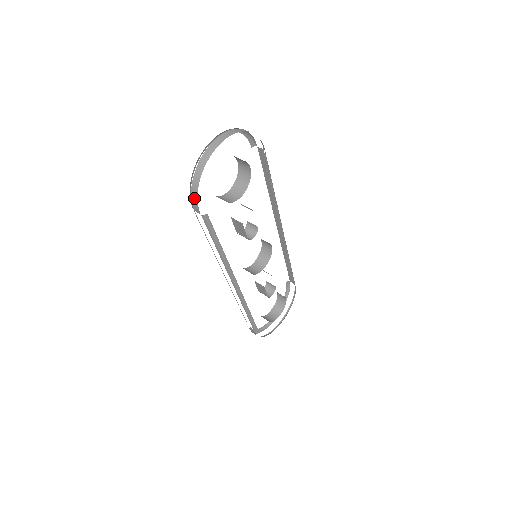
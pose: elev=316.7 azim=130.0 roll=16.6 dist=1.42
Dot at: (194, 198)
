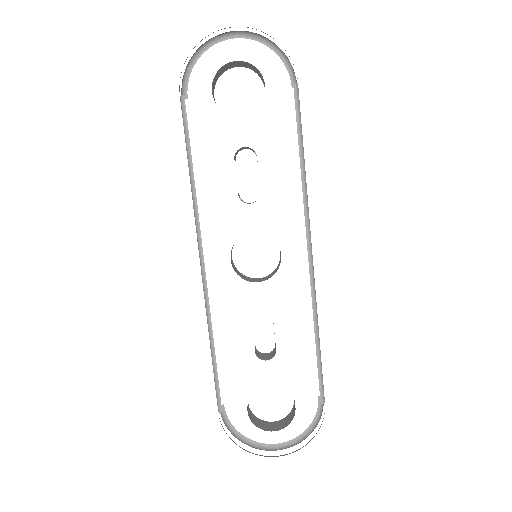
Dot at: occluded
